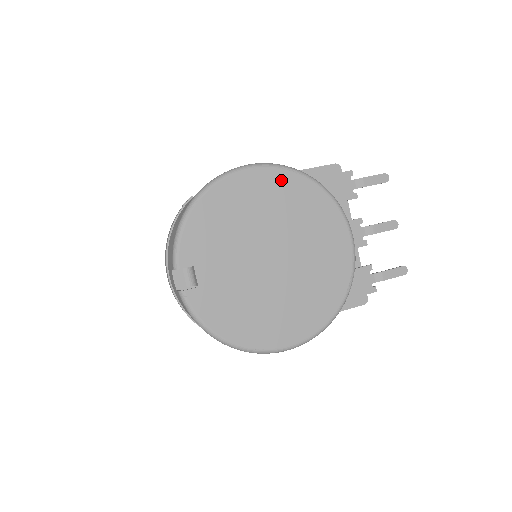
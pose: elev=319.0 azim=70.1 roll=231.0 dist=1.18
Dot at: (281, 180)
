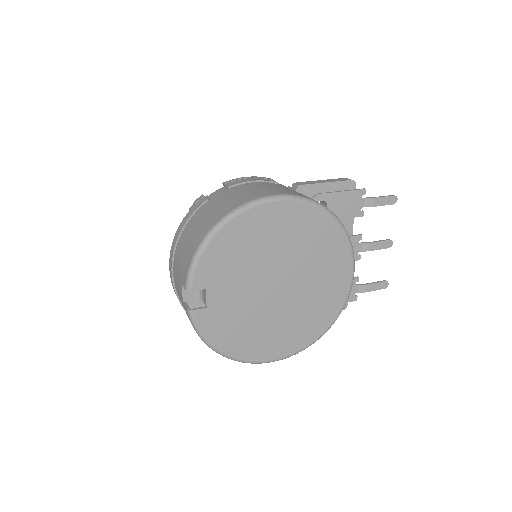
Dot at: (303, 214)
